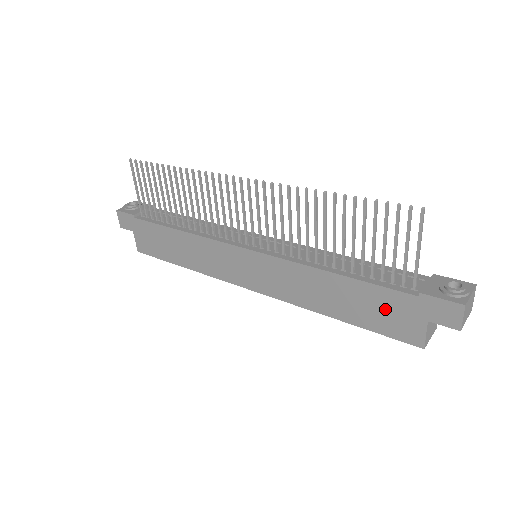
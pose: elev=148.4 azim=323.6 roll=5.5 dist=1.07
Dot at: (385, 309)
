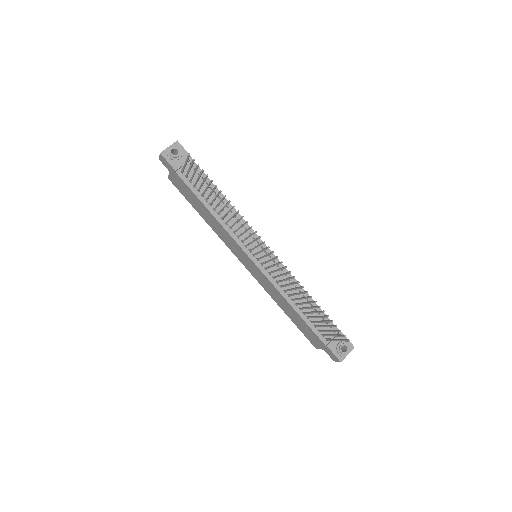
Dot at: (309, 333)
